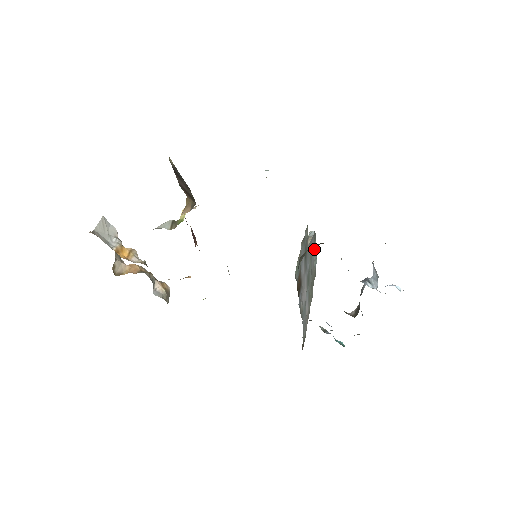
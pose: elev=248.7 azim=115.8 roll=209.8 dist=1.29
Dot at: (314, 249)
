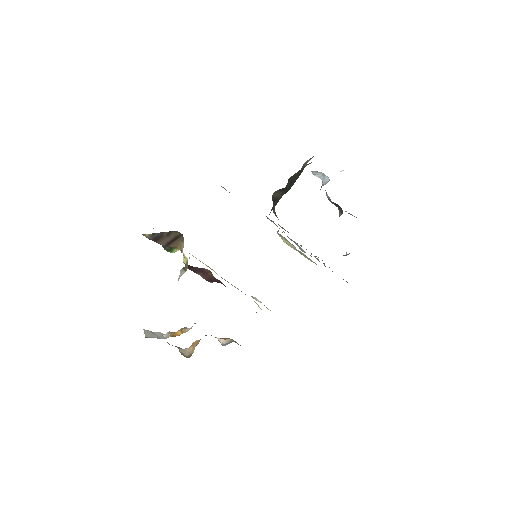
Dot at: occluded
